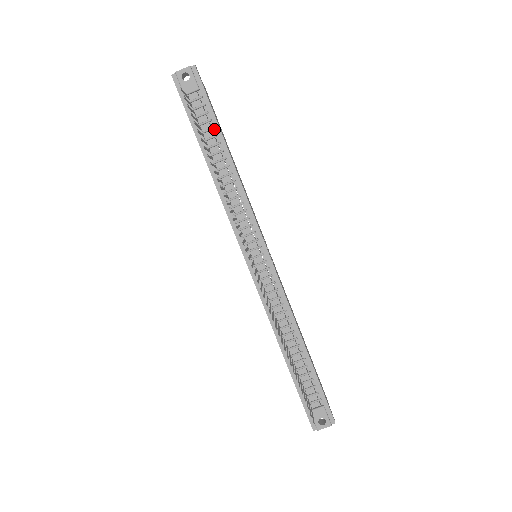
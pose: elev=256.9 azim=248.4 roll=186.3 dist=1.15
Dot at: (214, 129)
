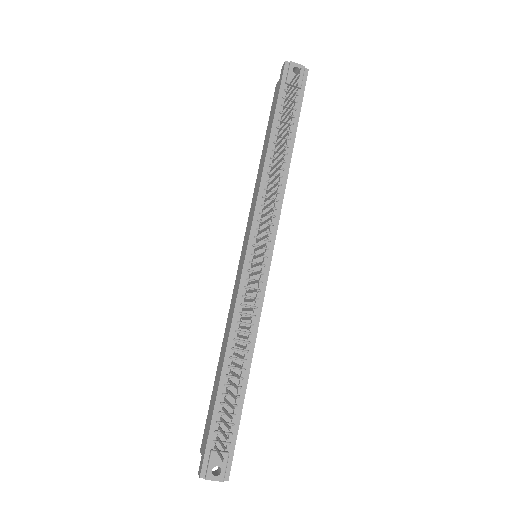
Dot at: (292, 125)
